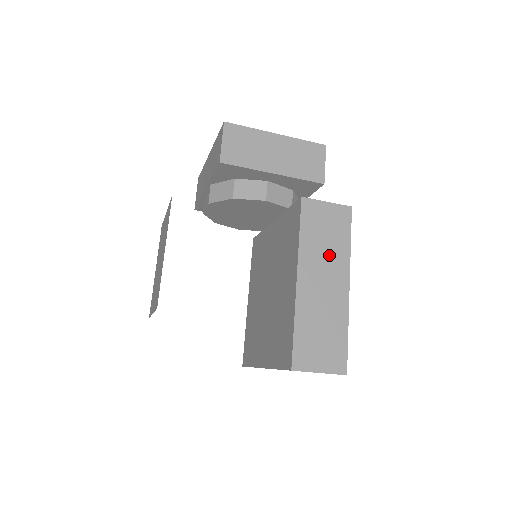
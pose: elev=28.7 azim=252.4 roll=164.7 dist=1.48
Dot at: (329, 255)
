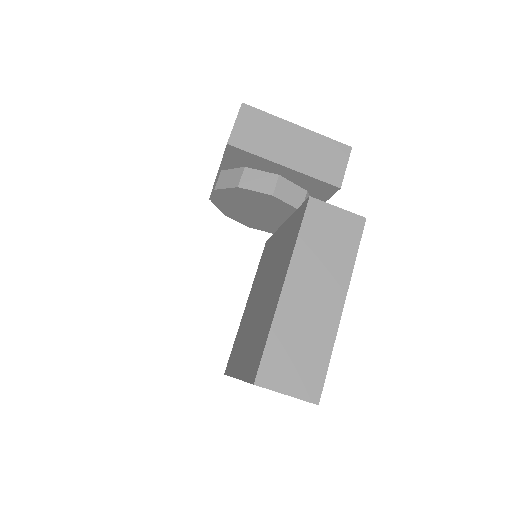
Dot at: (327, 266)
